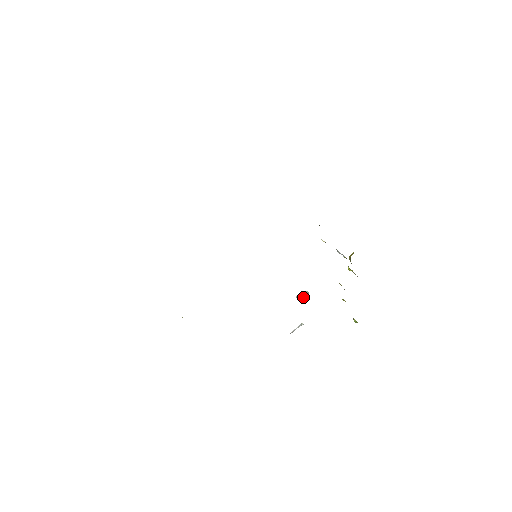
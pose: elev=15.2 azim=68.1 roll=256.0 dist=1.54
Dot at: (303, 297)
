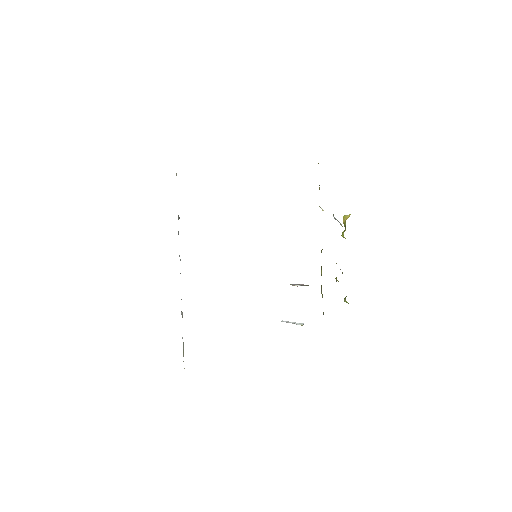
Dot at: occluded
